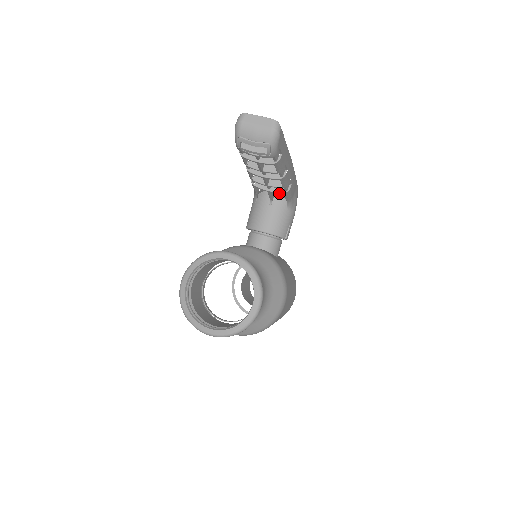
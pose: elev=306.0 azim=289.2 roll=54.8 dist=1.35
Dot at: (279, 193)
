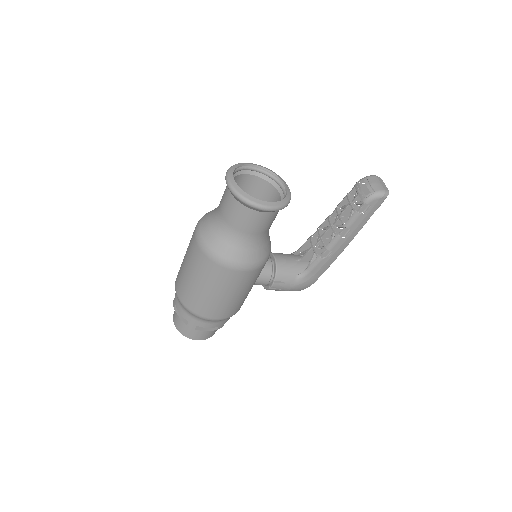
Dot at: (316, 253)
